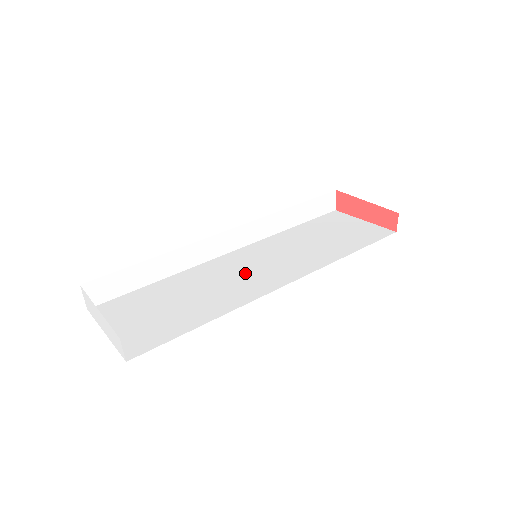
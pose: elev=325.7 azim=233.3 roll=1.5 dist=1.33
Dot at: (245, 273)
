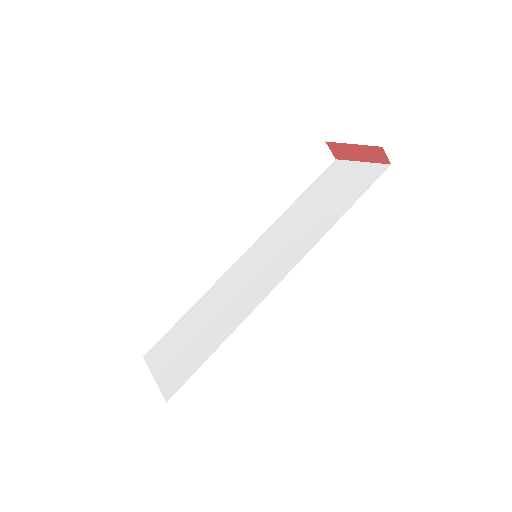
Dot at: (253, 275)
